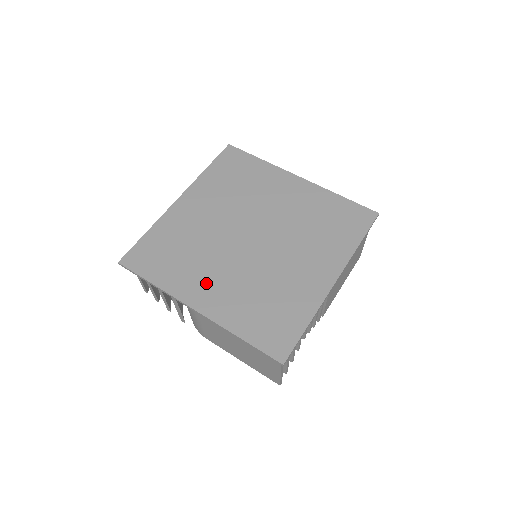
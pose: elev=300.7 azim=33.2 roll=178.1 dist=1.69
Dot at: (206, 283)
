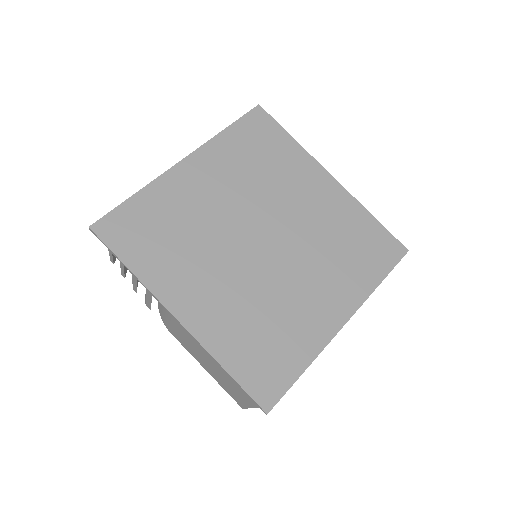
Dot at: (197, 286)
